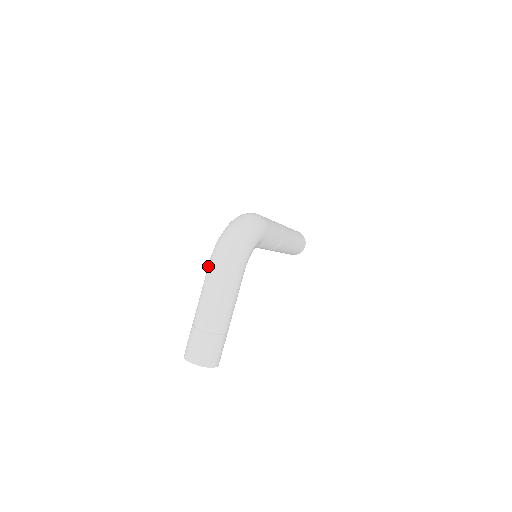
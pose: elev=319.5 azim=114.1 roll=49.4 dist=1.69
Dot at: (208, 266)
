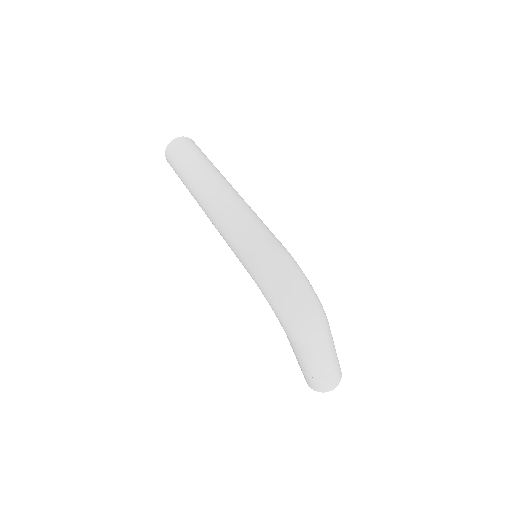
Dot at: (299, 348)
